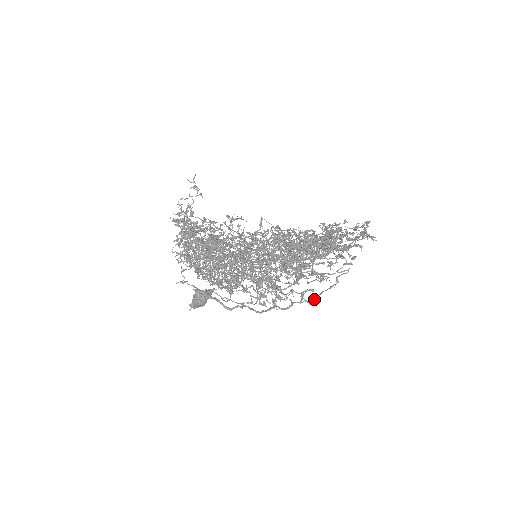
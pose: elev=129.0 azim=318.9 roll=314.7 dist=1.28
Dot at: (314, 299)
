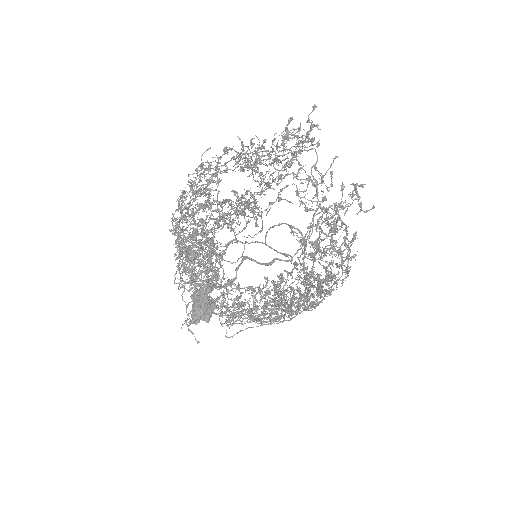
Dot at: occluded
